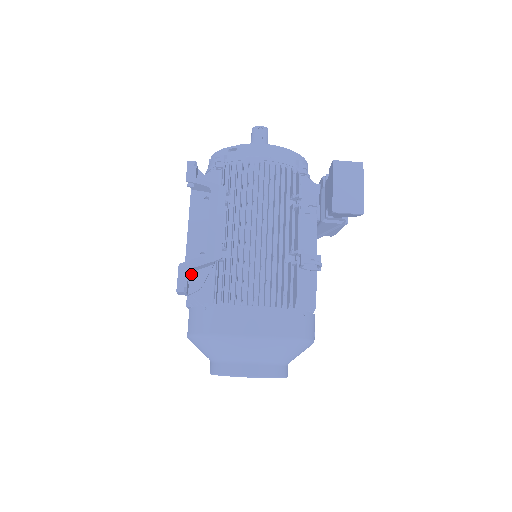
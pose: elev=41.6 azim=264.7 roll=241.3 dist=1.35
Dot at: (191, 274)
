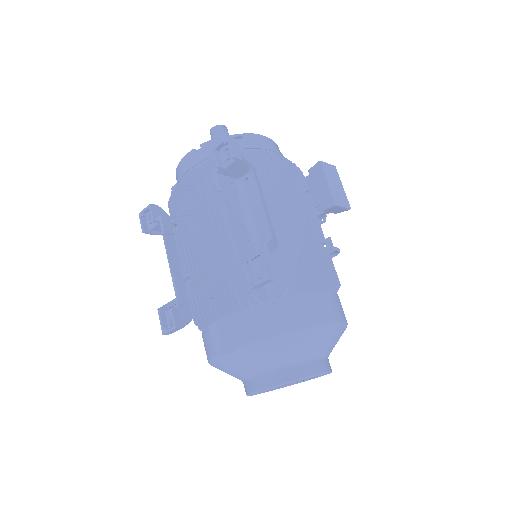
Dot at: (255, 264)
